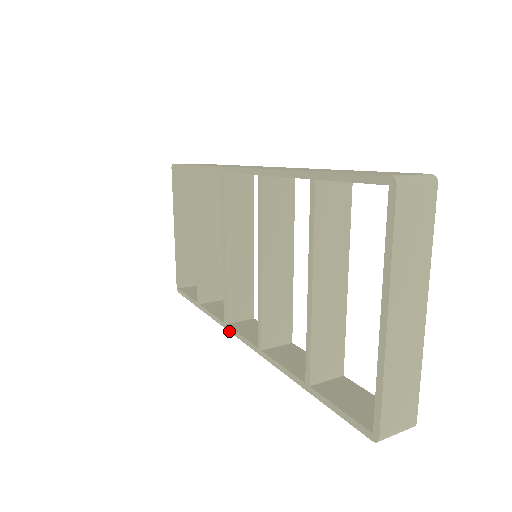
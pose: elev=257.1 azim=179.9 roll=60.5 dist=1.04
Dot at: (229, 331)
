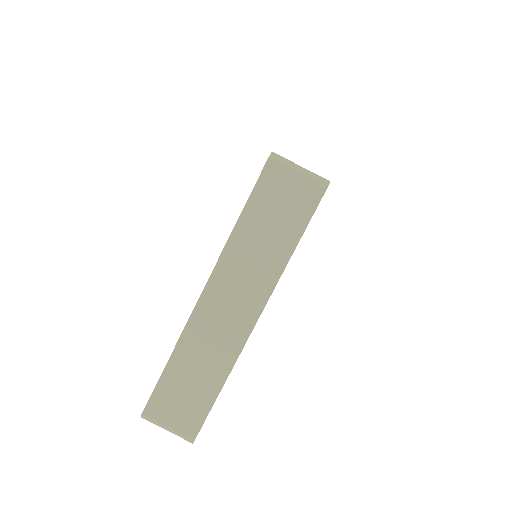
Dot at: occluded
